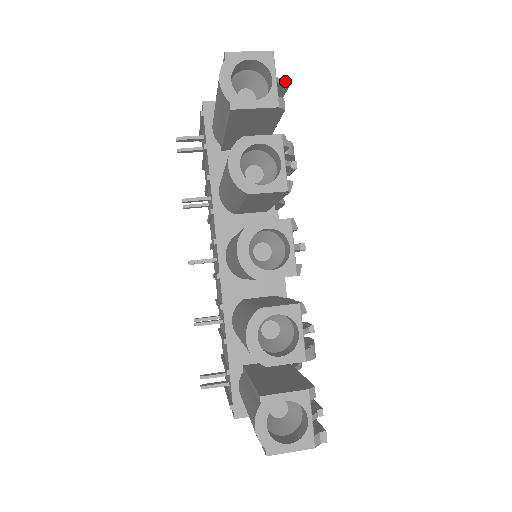
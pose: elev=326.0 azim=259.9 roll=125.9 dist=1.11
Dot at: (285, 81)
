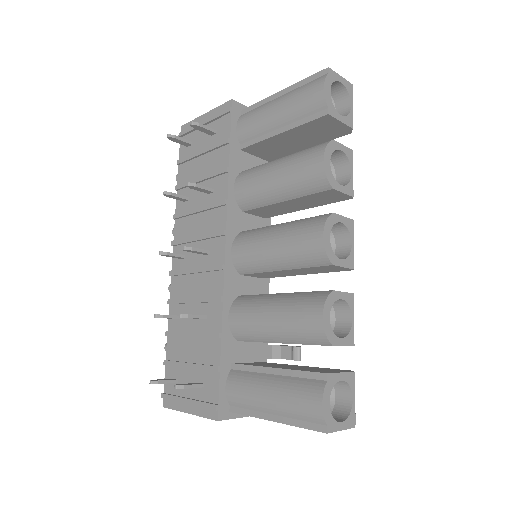
Dot at: occluded
